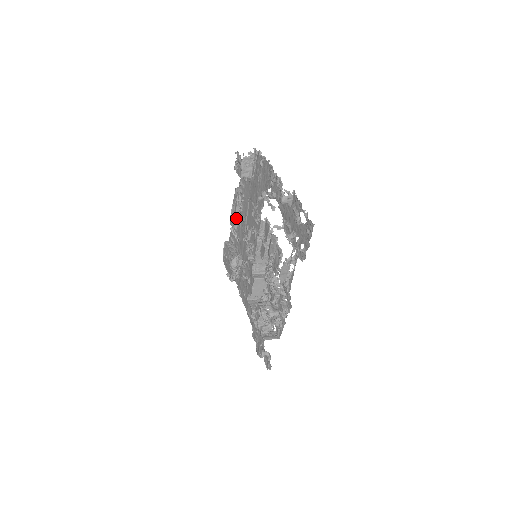
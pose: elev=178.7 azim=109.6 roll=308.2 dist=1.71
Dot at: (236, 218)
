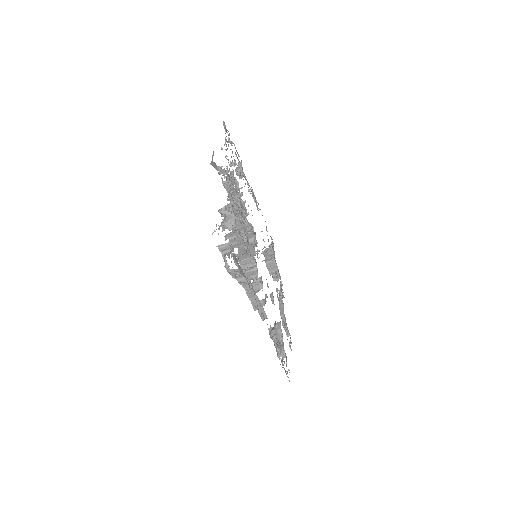
Dot at: (281, 311)
